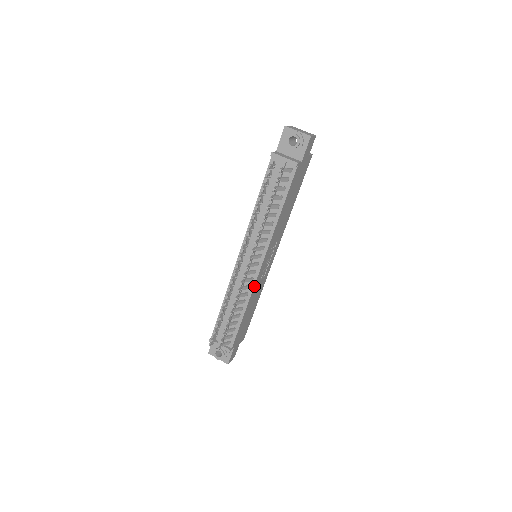
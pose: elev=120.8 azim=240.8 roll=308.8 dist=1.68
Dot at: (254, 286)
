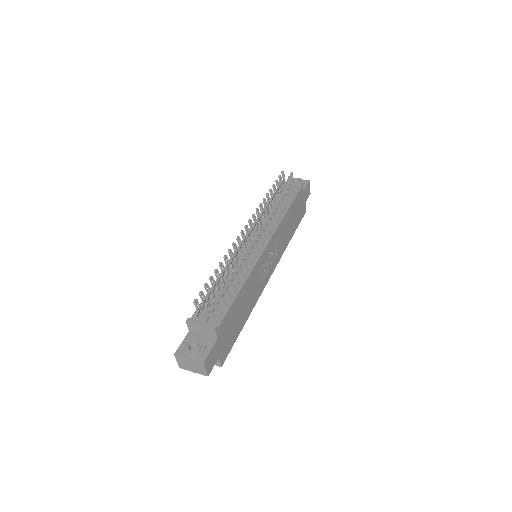
Dot at: (256, 264)
